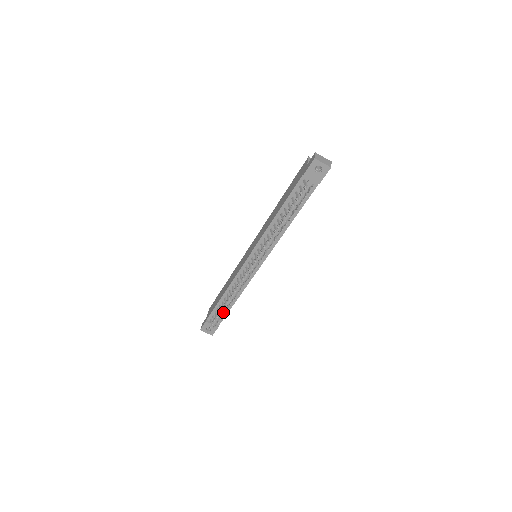
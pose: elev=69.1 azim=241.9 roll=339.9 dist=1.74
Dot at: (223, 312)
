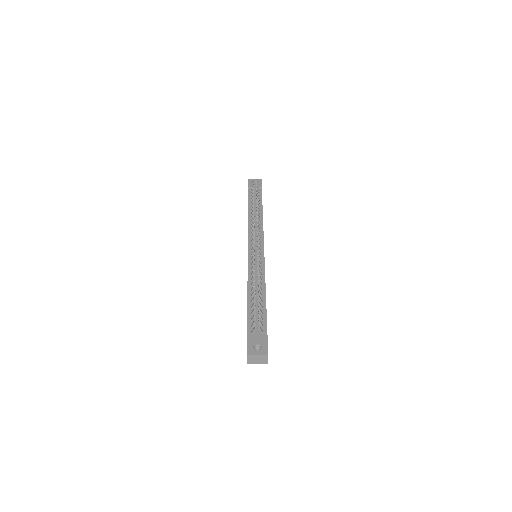
Dot at: (258, 300)
